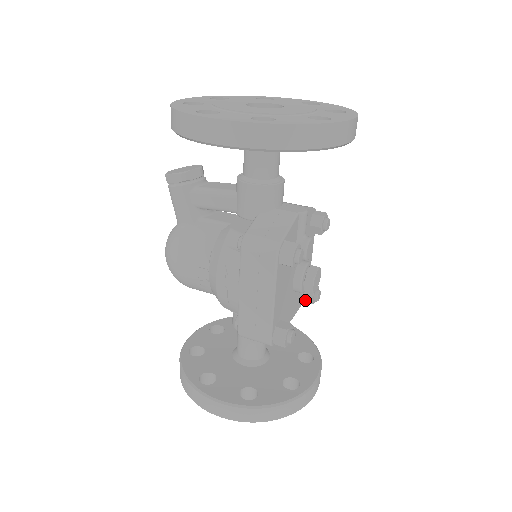
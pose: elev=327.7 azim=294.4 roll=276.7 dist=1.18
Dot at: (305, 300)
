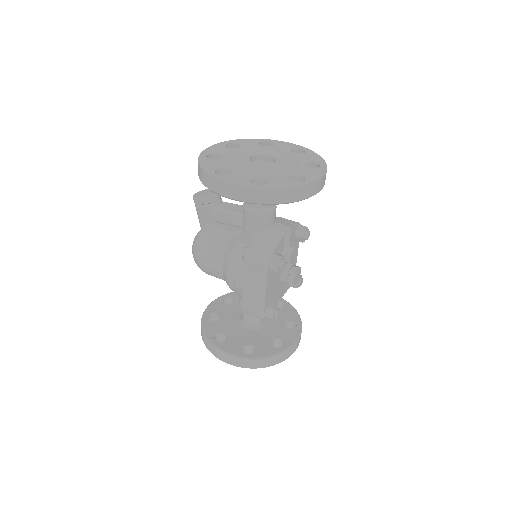
Dot at: (291, 286)
